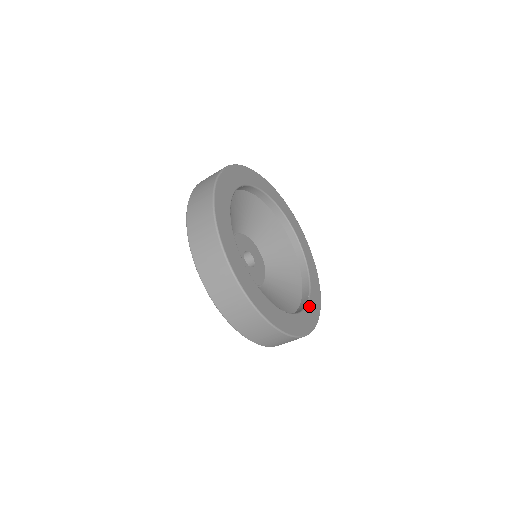
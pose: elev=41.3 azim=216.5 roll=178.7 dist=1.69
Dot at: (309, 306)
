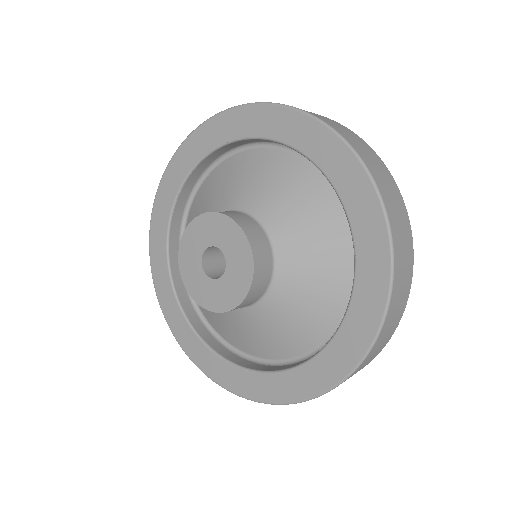
Dot at: occluded
